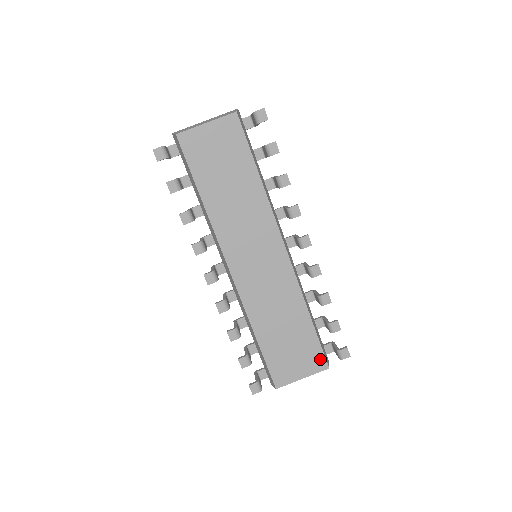
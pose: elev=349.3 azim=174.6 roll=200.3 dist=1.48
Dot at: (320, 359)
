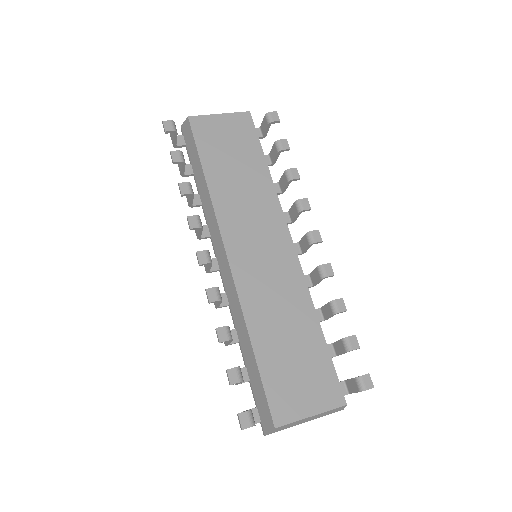
Dot at: (334, 389)
